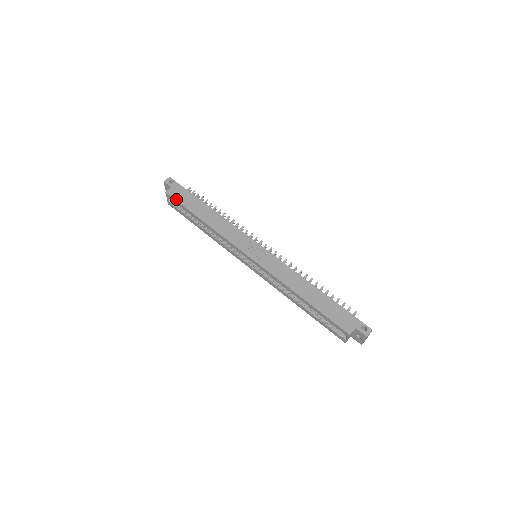
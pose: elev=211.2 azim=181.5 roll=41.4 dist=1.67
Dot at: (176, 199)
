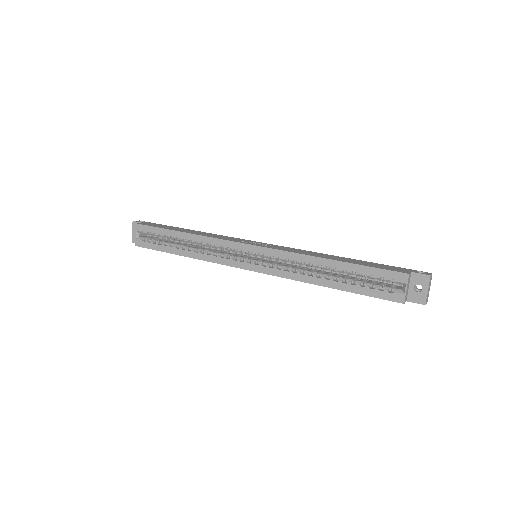
Dot at: (150, 225)
